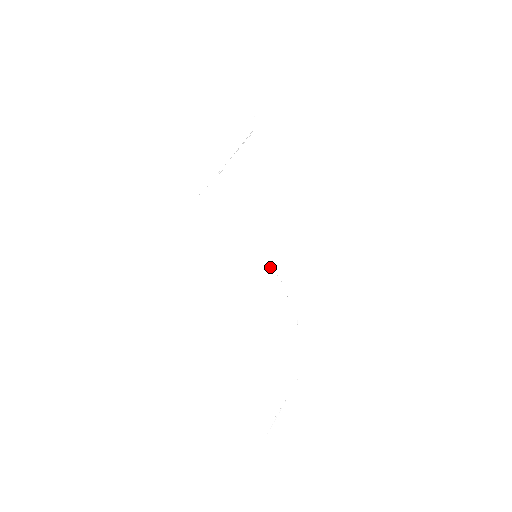
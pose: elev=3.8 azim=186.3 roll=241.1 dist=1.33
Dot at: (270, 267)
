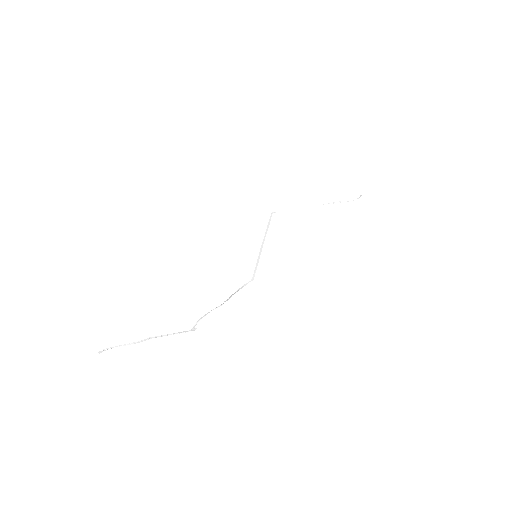
Dot at: (256, 269)
